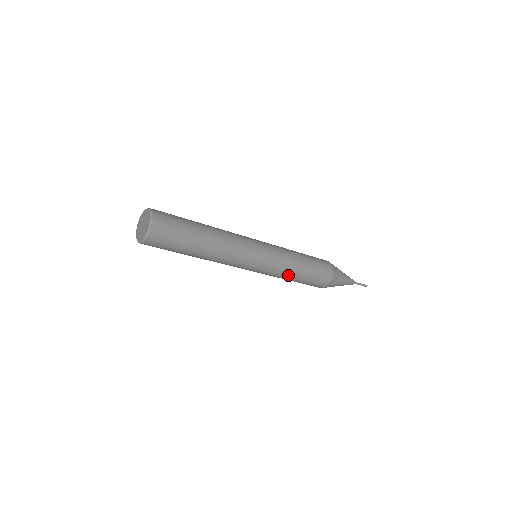
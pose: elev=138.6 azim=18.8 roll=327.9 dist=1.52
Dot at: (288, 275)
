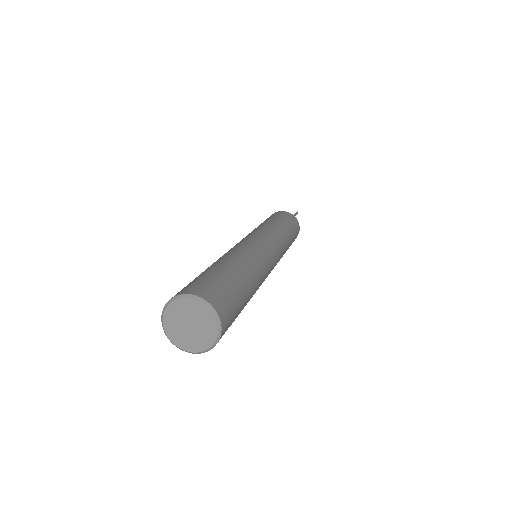
Dot at: (286, 249)
